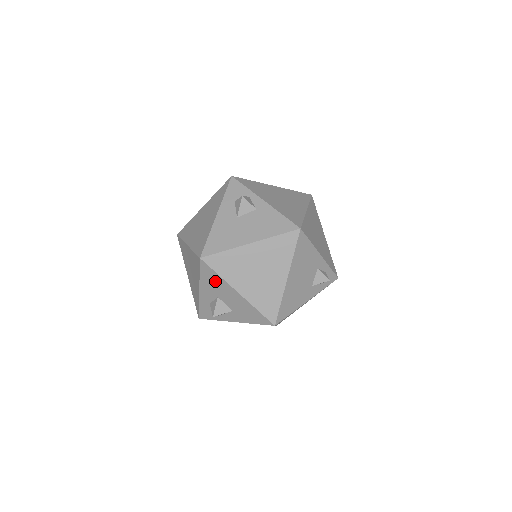
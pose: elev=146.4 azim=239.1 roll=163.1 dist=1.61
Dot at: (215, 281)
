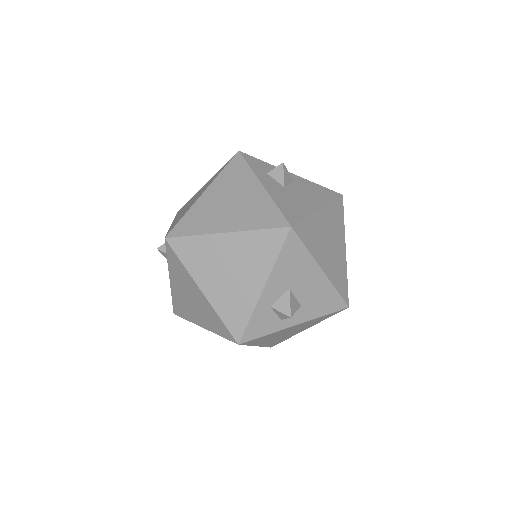
Dot at: (297, 261)
